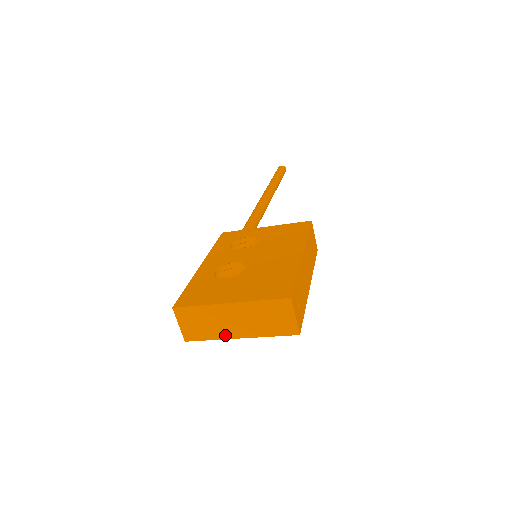
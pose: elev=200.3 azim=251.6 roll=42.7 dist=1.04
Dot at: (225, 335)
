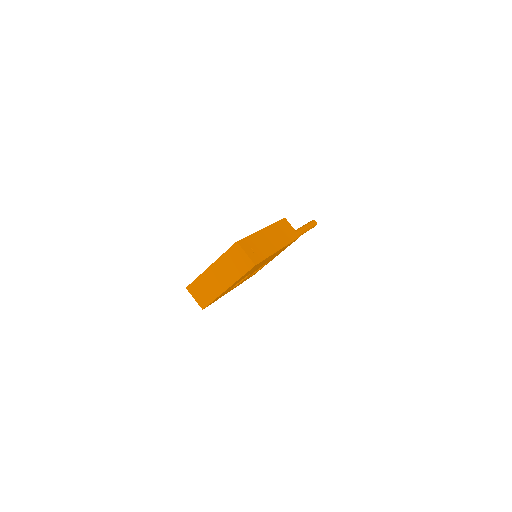
Dot at: (219, 291)
